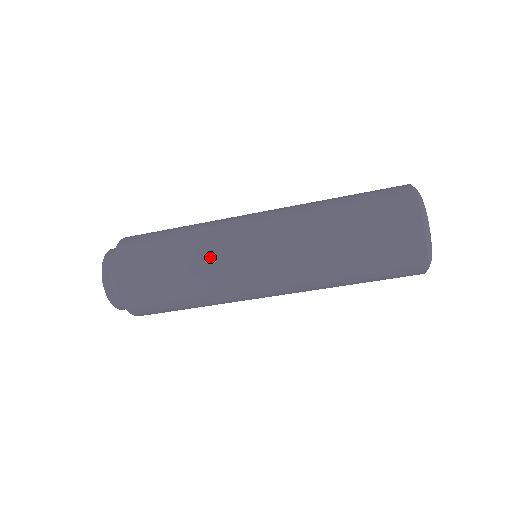
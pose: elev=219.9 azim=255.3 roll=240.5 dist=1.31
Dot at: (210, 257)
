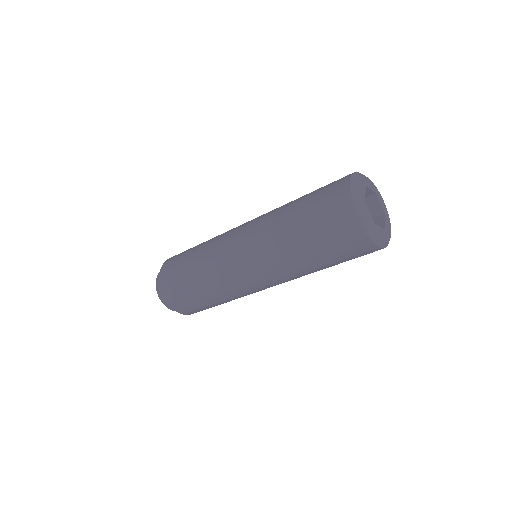
Dot at: (218, 277)
